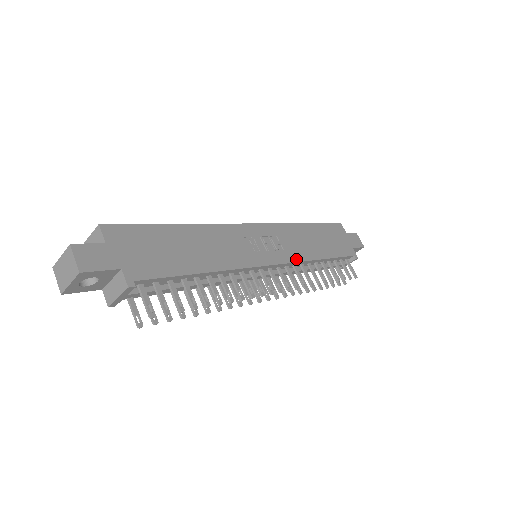
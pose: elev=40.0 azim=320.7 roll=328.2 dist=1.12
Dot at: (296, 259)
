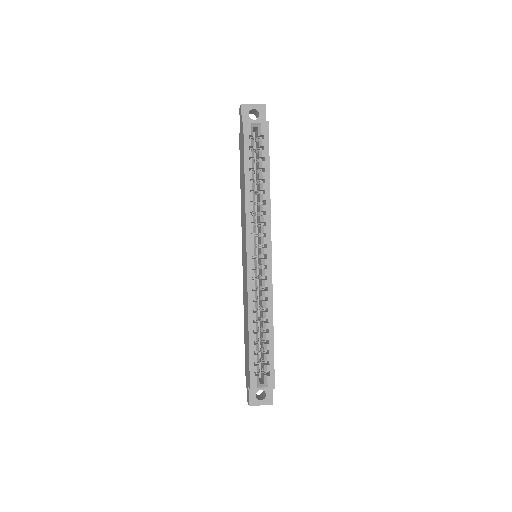
Dot at: occluded
